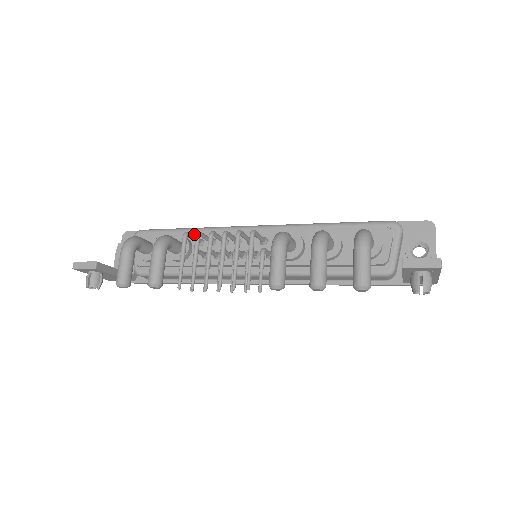
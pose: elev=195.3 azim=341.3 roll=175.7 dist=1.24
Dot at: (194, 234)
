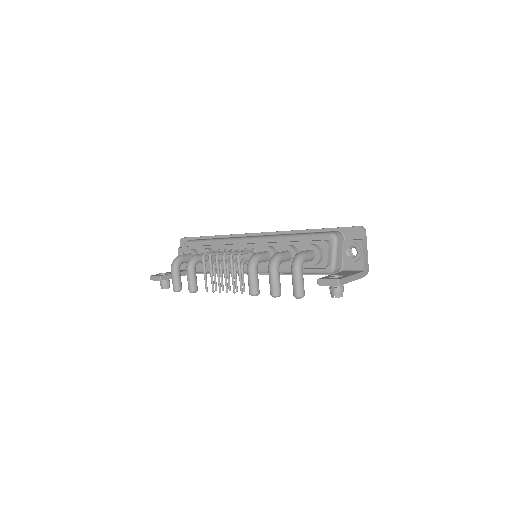
Dot at: (214, 246)
